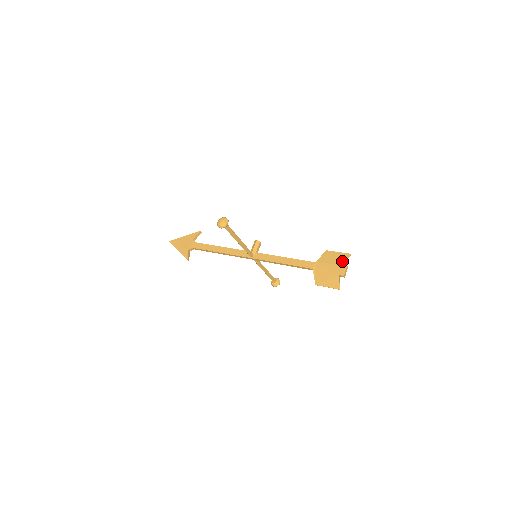
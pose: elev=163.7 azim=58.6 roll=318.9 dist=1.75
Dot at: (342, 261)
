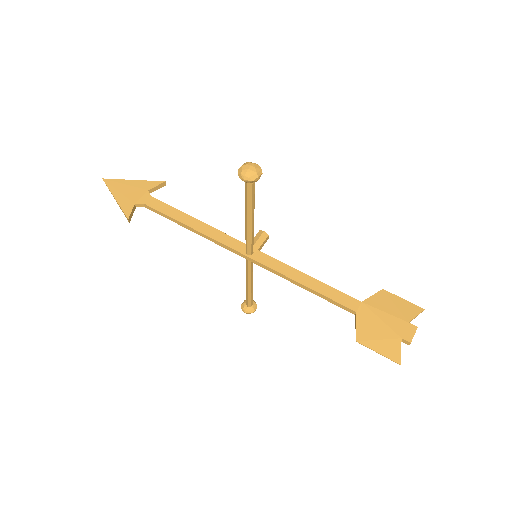
Dot at: (409, 316)
